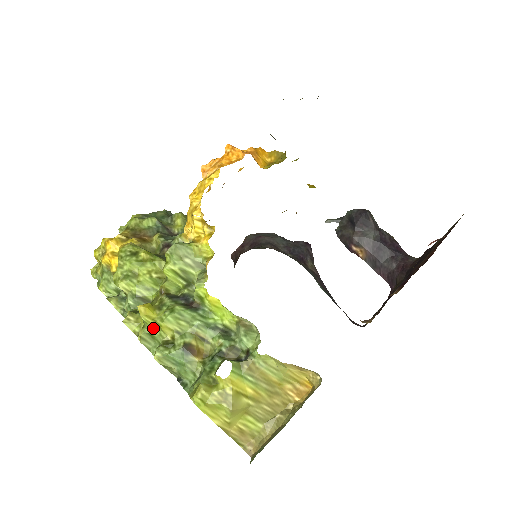
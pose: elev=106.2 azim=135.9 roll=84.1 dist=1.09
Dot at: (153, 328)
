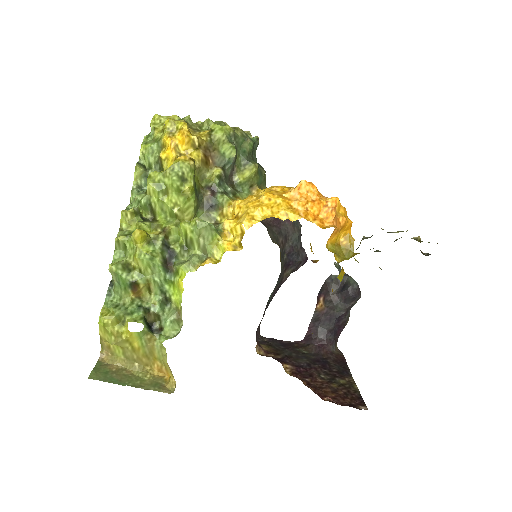
Dot at: (131, 246)
